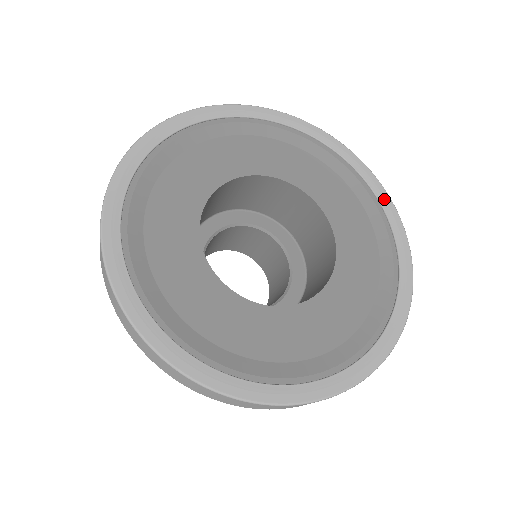
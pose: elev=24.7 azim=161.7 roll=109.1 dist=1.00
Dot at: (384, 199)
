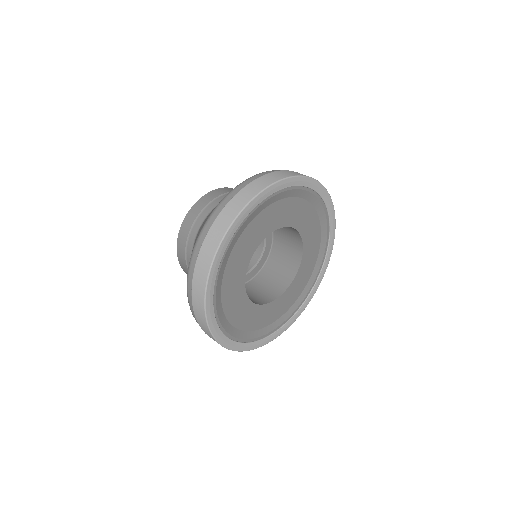
Dot at: (326, 265)
